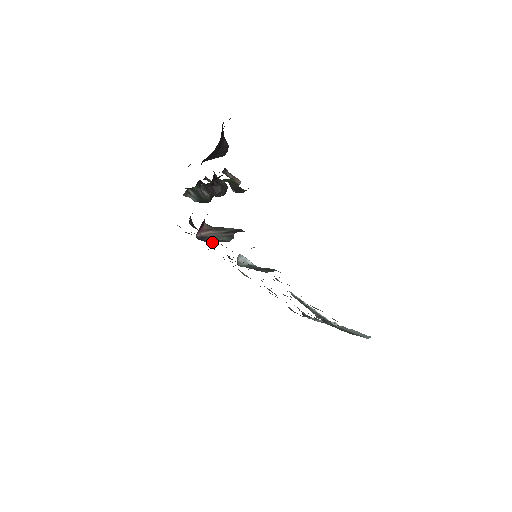
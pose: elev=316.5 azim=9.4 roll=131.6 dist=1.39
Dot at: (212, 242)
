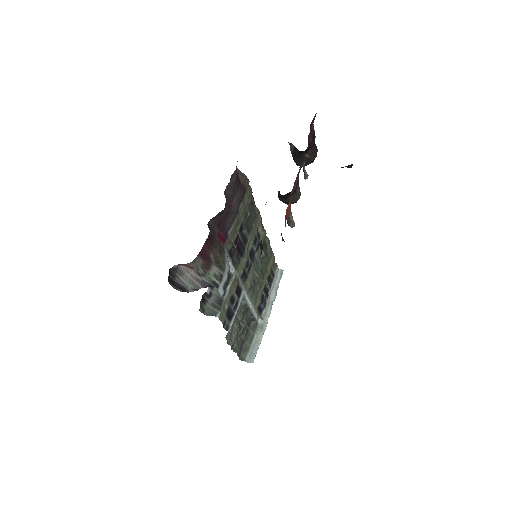
Dot at: (178, 280)
